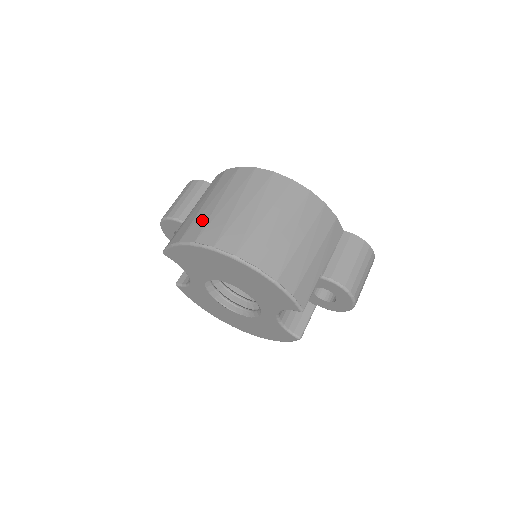
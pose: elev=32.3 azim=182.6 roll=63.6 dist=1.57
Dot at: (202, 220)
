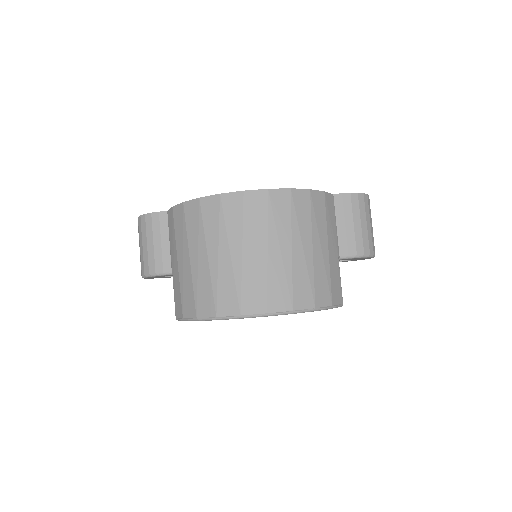
Dot at: (205, 286)
